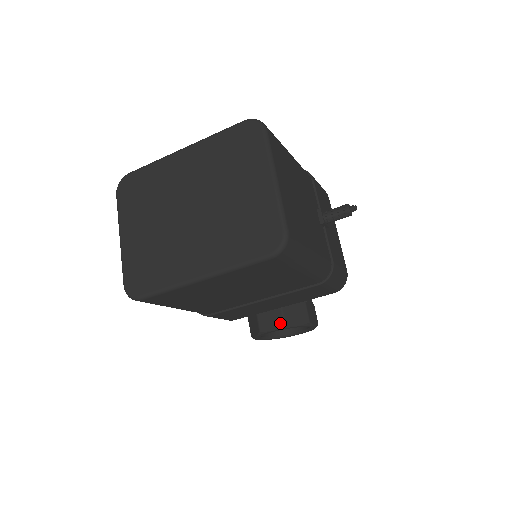
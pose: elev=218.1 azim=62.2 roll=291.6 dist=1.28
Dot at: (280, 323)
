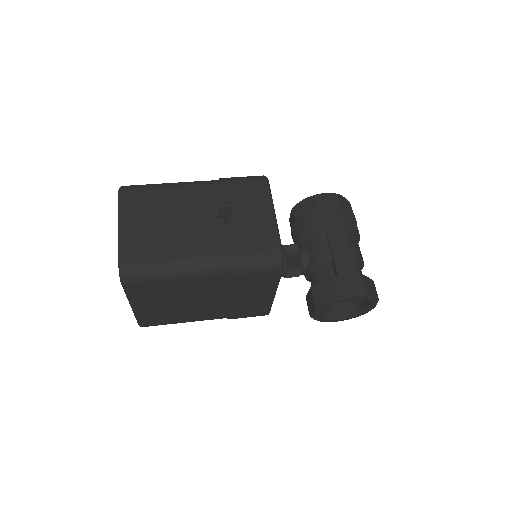
Dot at: (313, 305)
